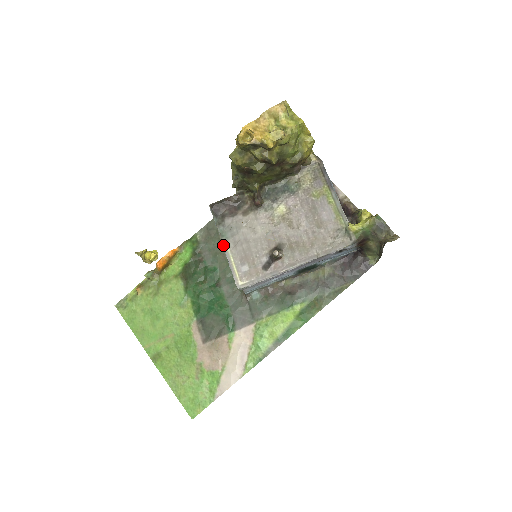
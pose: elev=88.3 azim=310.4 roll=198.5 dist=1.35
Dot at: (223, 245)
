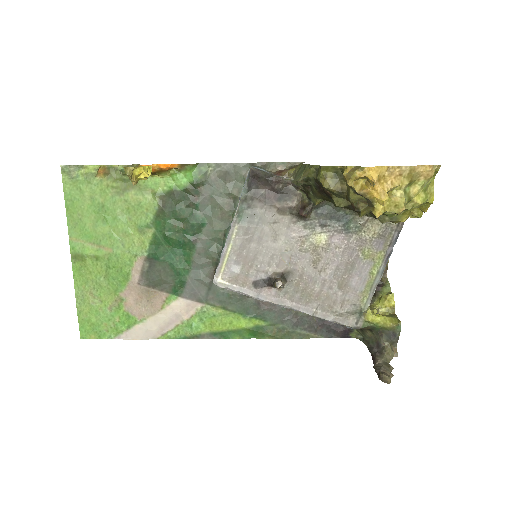
Dot at: (232, 227)
